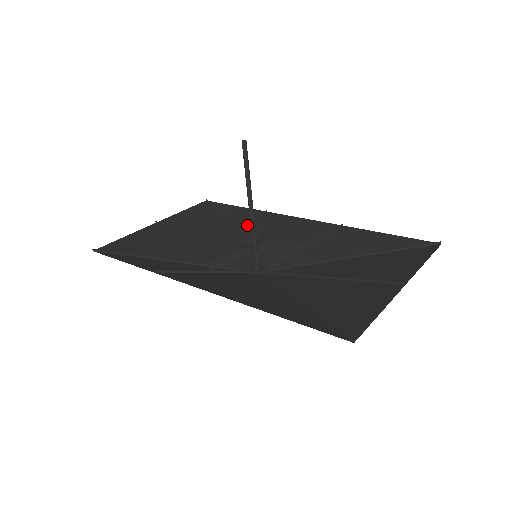
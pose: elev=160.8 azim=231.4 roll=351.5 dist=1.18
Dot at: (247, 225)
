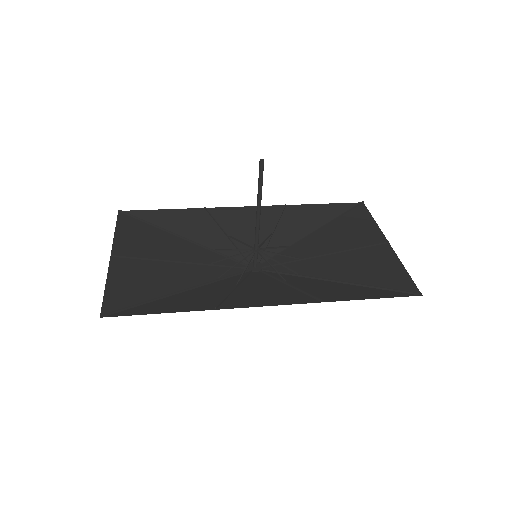
Dot at: (198, 227)
